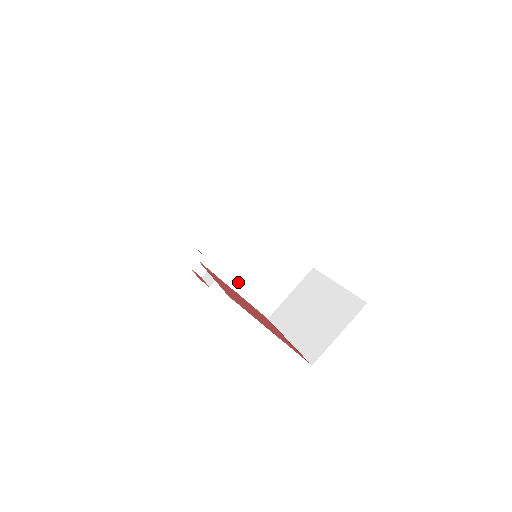
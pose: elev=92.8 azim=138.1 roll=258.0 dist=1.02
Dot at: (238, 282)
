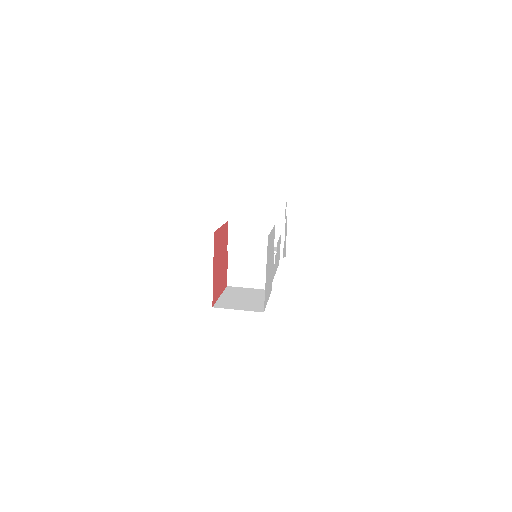
Dot at: (234, 253)
